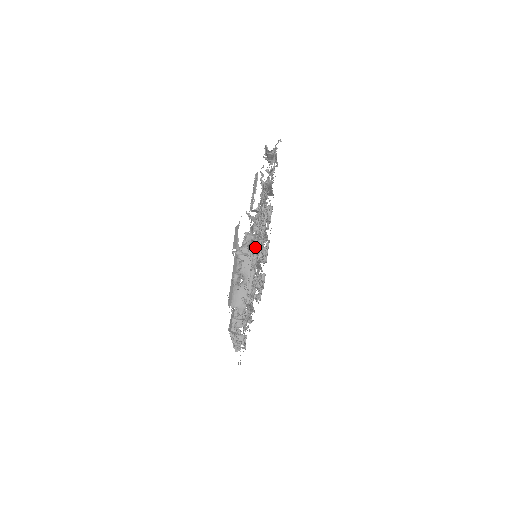
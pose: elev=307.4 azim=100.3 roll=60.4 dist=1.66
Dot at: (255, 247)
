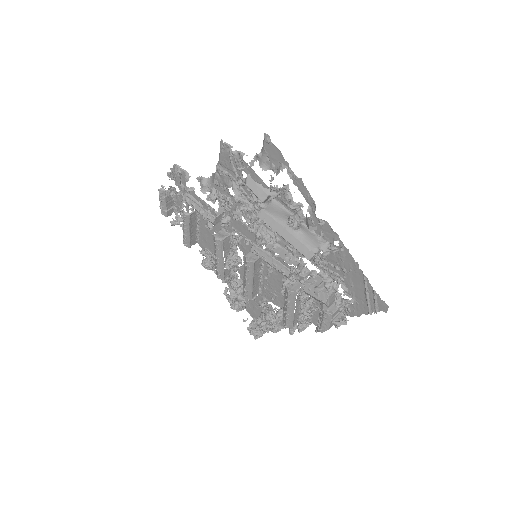
Dot at: (259, 223)
